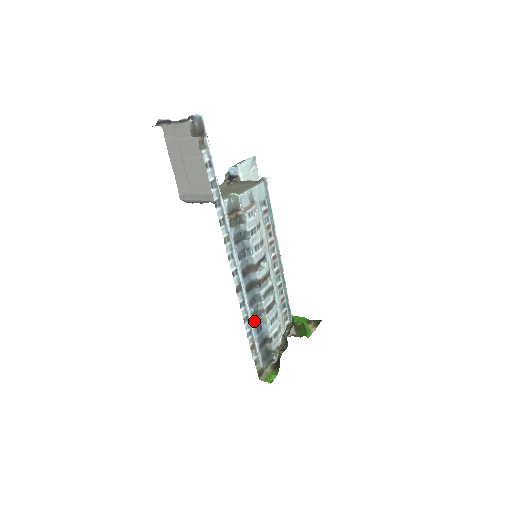
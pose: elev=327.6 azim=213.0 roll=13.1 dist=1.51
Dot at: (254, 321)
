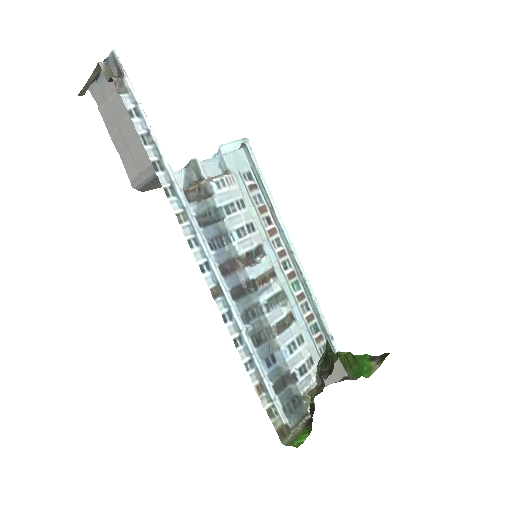
Dot at: (257, 346)
